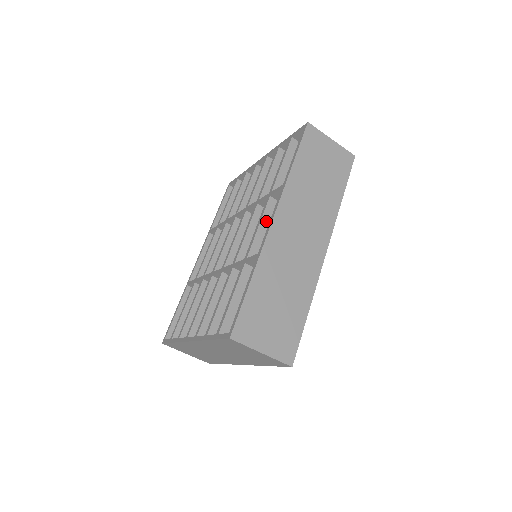
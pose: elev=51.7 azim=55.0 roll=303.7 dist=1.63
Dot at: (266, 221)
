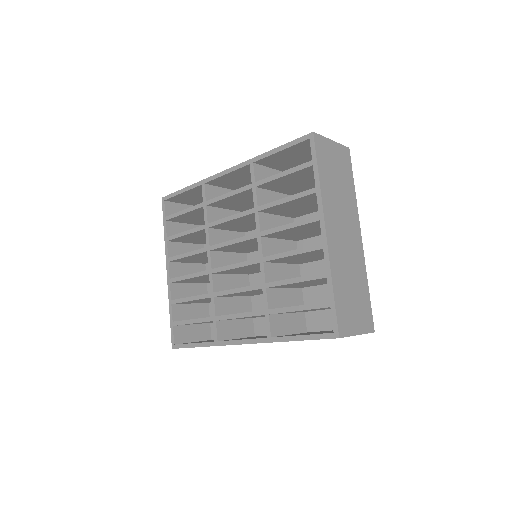
Dot at: occluded
